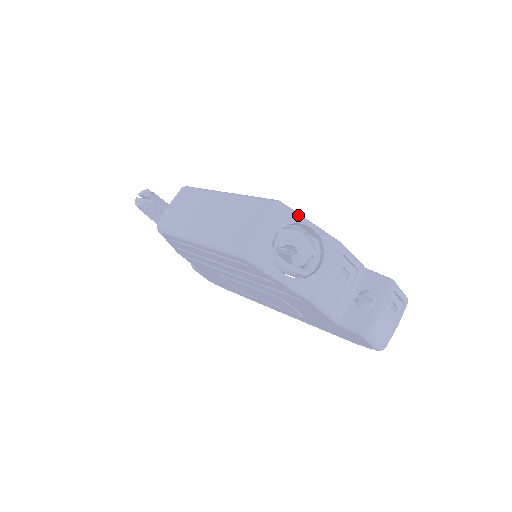
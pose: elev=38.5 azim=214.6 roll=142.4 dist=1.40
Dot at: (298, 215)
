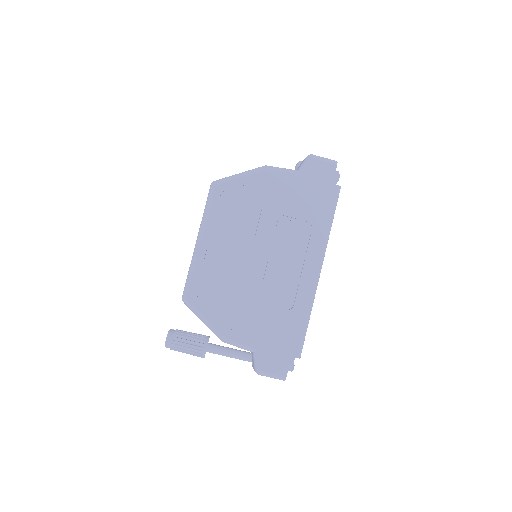
Dot at: occluded
